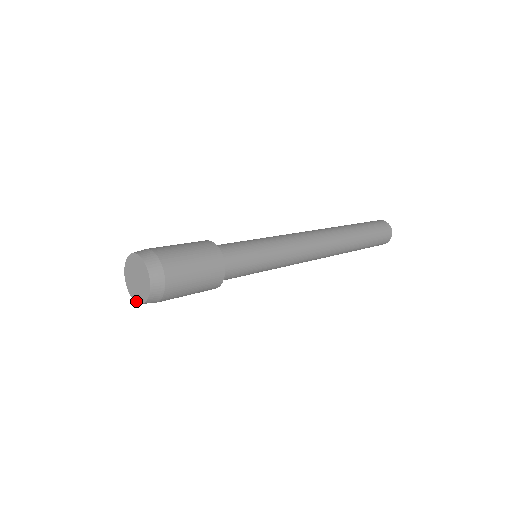
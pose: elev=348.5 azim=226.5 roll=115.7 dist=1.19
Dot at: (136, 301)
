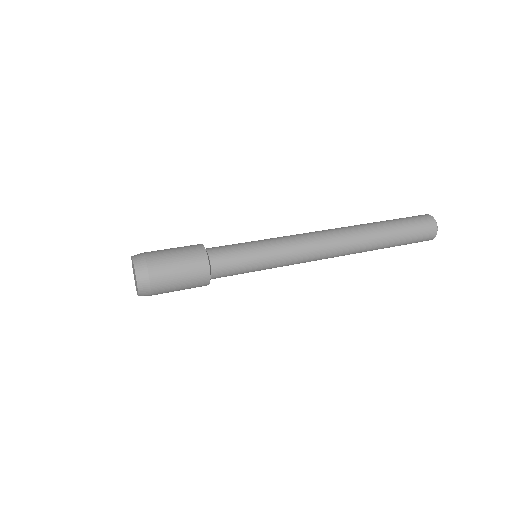
Dot at: occluded
